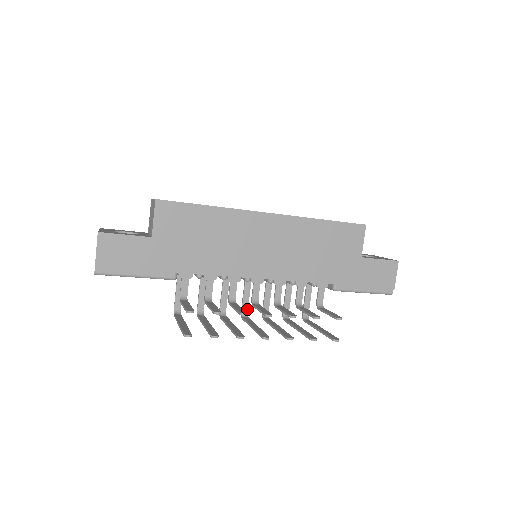
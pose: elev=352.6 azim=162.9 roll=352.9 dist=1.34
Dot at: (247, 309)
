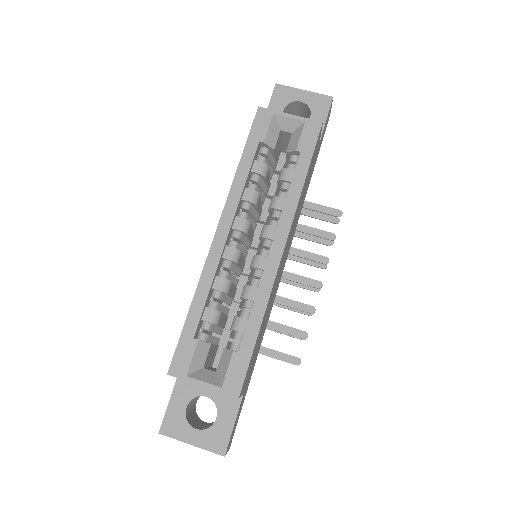
Dot at: occluded
